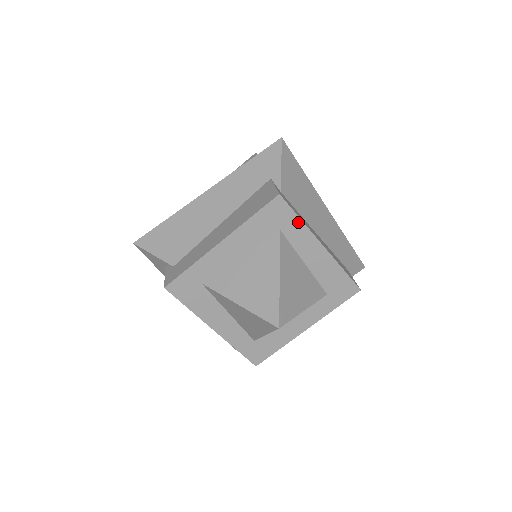
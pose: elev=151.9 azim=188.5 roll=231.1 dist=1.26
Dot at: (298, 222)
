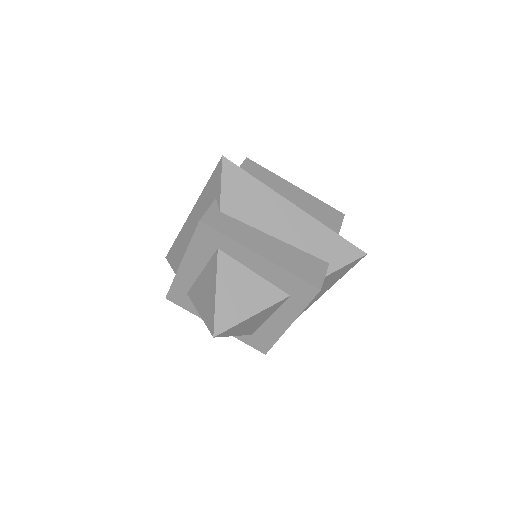
Dot at: (228, 240)
